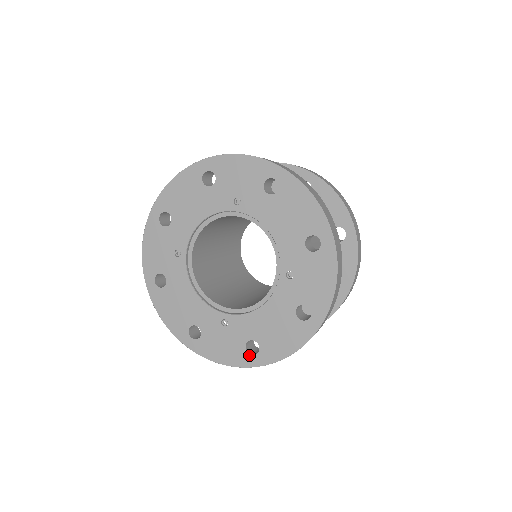
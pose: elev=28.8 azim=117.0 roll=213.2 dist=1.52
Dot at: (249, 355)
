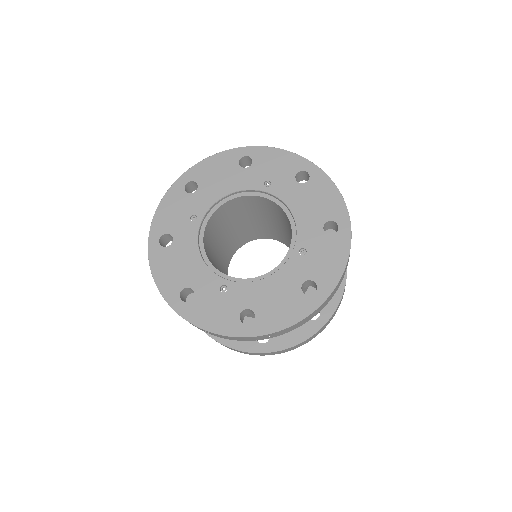
Dot at: (241, 324)
